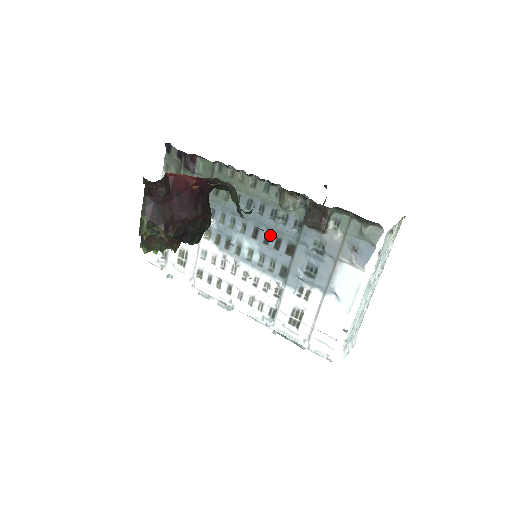
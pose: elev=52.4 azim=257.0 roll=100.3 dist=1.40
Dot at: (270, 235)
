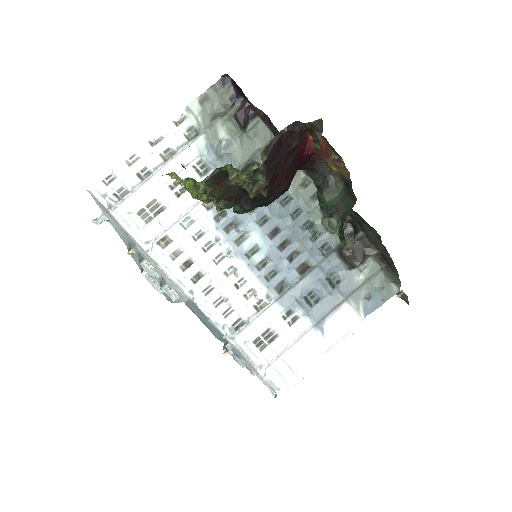
Dot at: (290, 243)
